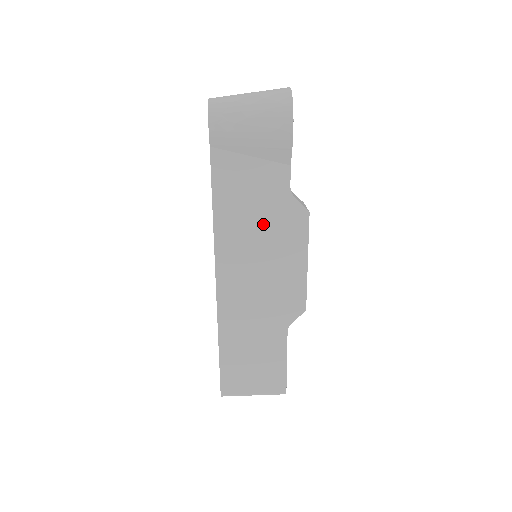
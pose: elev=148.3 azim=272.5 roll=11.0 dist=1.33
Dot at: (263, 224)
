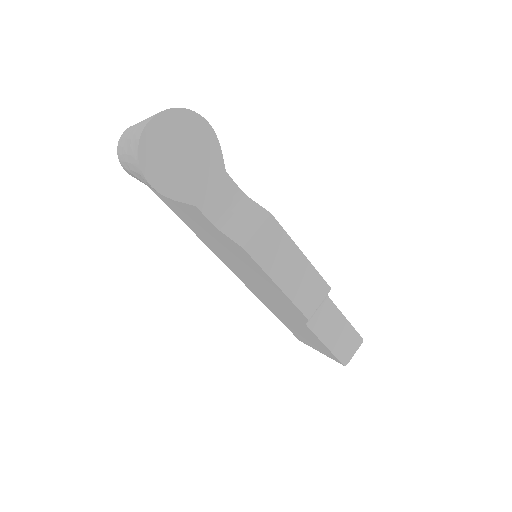
Dot at: (222, 245)
